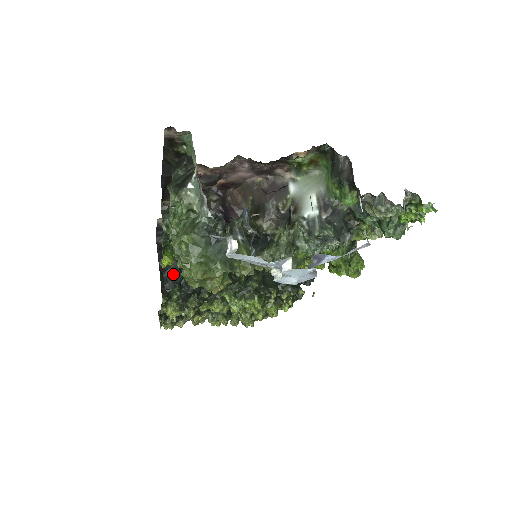
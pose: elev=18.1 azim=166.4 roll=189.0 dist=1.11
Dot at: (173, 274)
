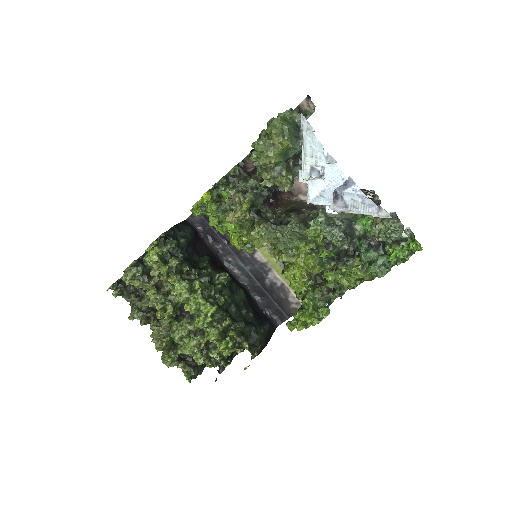
Dot at: (181, 235)
